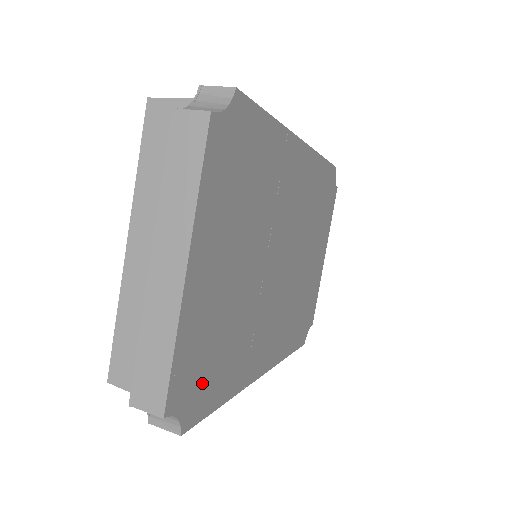
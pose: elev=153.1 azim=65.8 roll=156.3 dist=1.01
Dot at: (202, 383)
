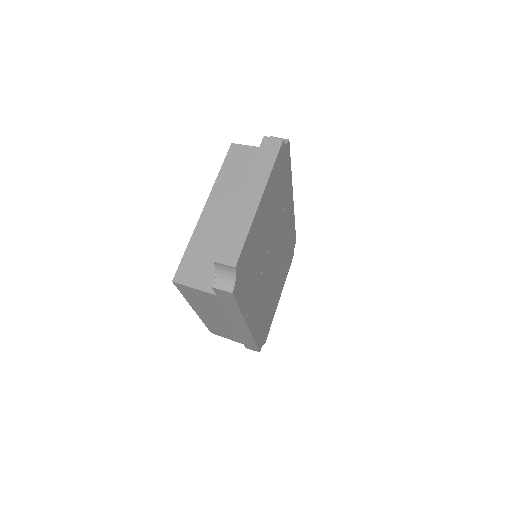
Dot at: (243, 276)
